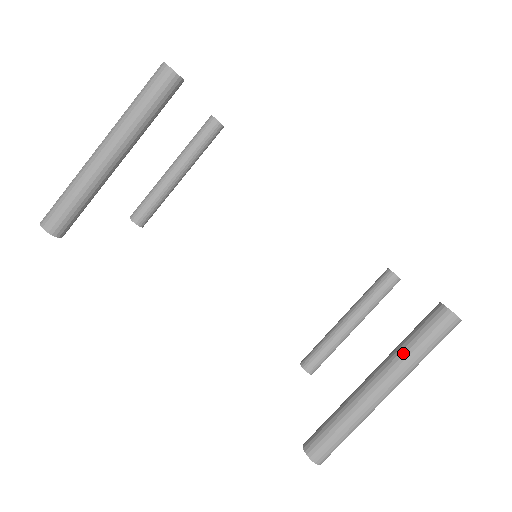
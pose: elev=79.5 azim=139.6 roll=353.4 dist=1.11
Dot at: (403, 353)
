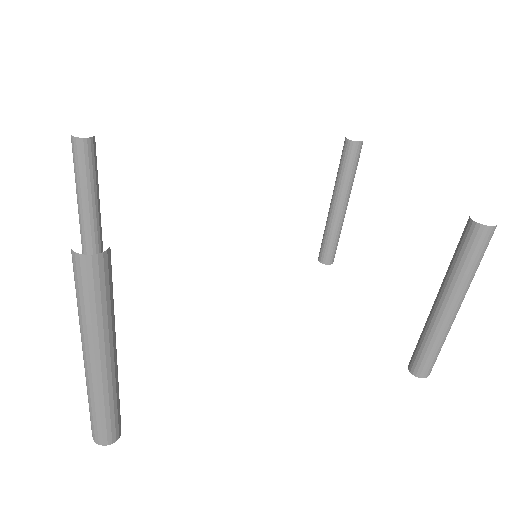
Dot at: (461, 278)
